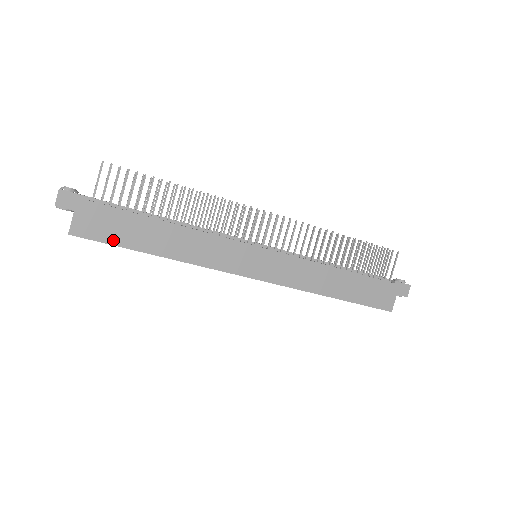
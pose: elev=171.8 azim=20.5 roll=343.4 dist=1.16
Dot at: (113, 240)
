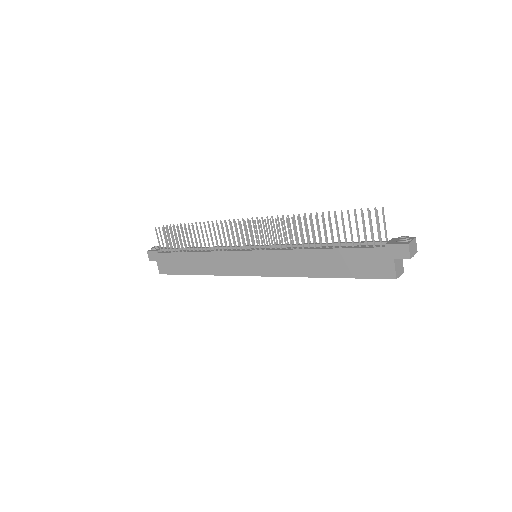
Dot at: (176, 272)
